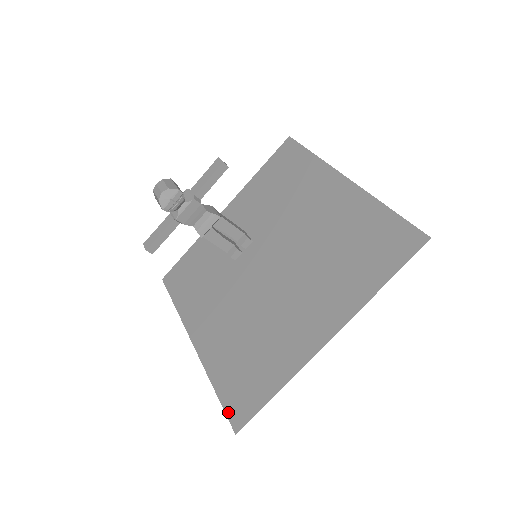
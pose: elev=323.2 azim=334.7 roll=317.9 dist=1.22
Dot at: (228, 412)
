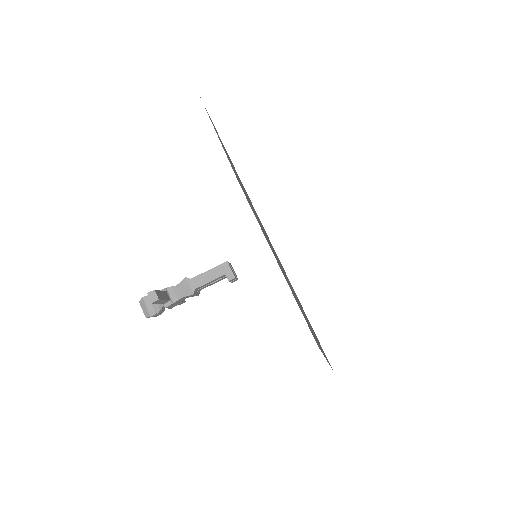
Dot at: (310, 330)
